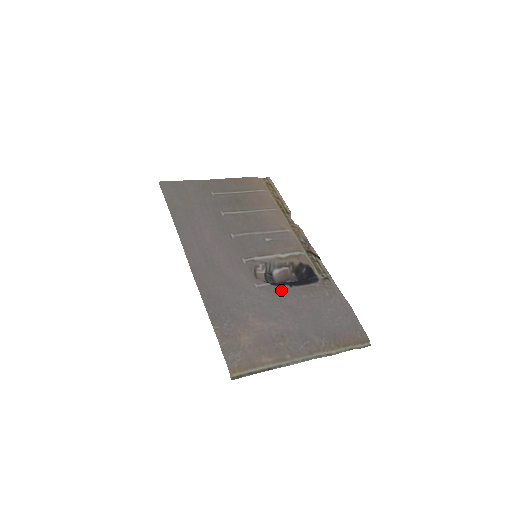
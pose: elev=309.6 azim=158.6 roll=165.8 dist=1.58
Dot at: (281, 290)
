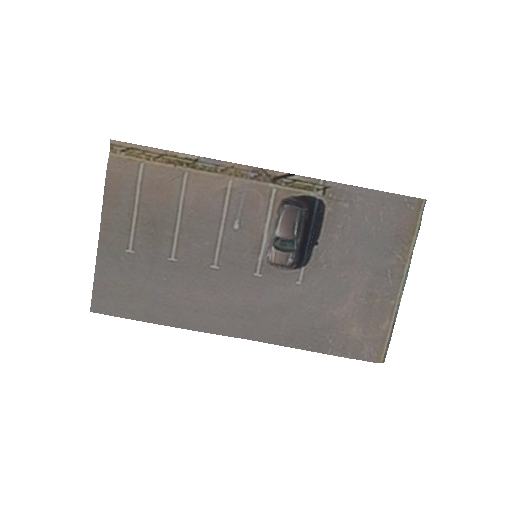
Dot at: (317, 259)
